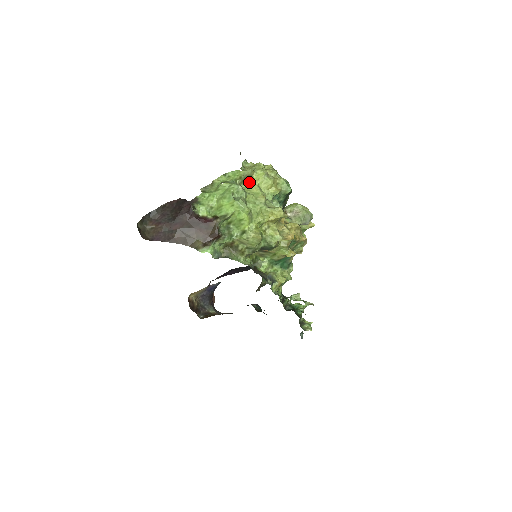
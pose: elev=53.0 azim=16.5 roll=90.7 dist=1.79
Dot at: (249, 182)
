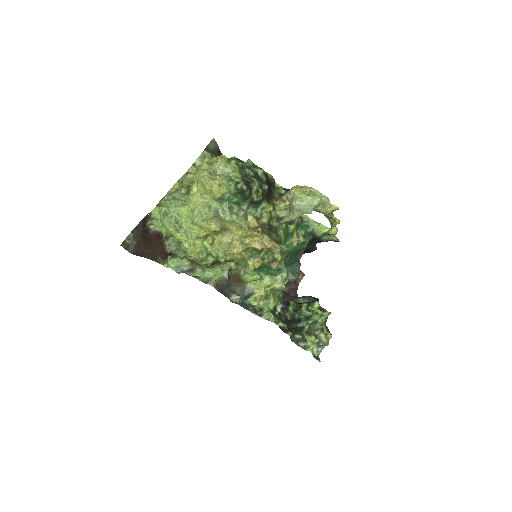
Dot at: occluded
